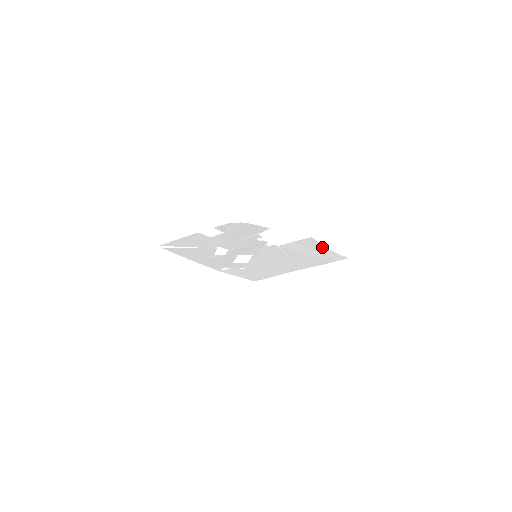
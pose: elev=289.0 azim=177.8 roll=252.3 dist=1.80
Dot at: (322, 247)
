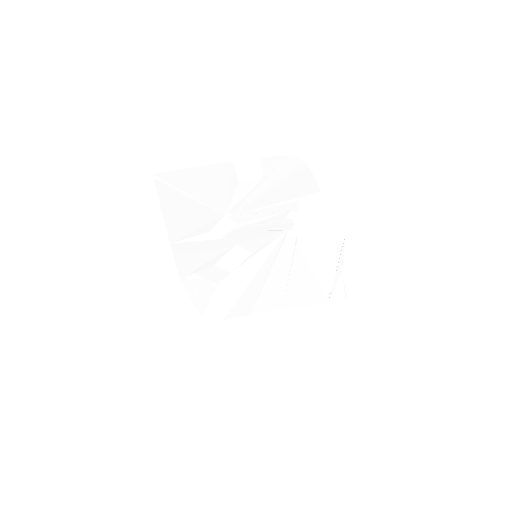
Dot at: (339, 263)
